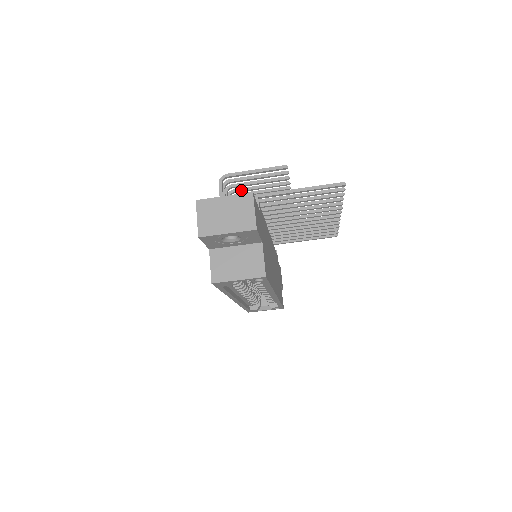
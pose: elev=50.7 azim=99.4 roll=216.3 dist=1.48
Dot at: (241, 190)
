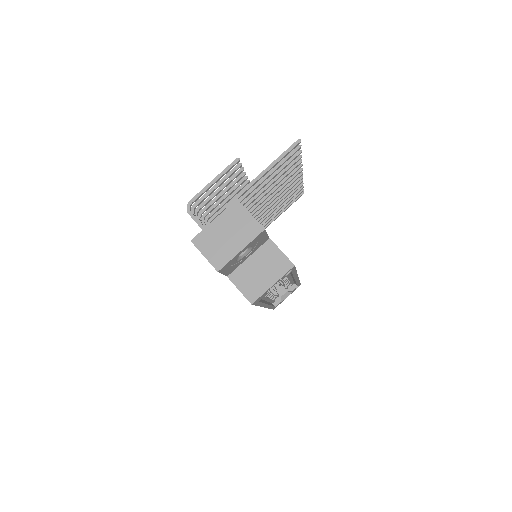
Dot at: (207, 207)
